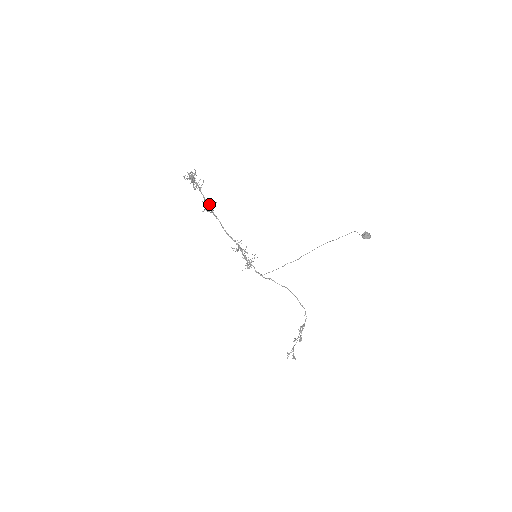
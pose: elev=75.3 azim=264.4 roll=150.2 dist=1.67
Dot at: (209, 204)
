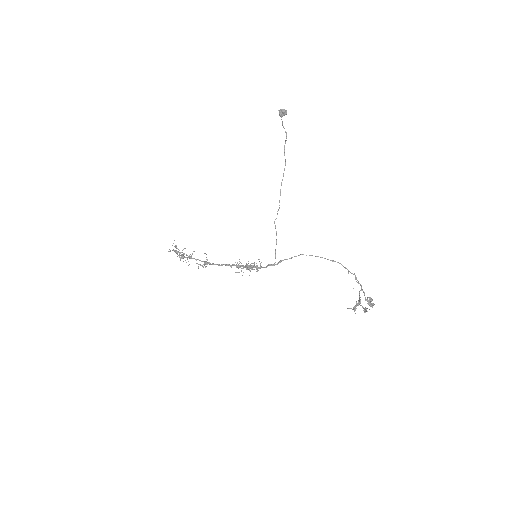
Dot at: (201, 261)
